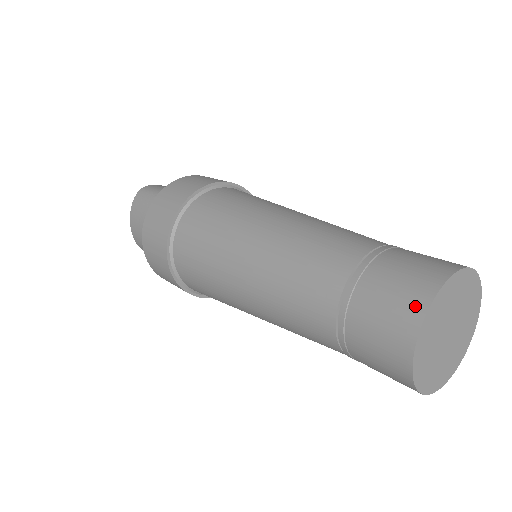
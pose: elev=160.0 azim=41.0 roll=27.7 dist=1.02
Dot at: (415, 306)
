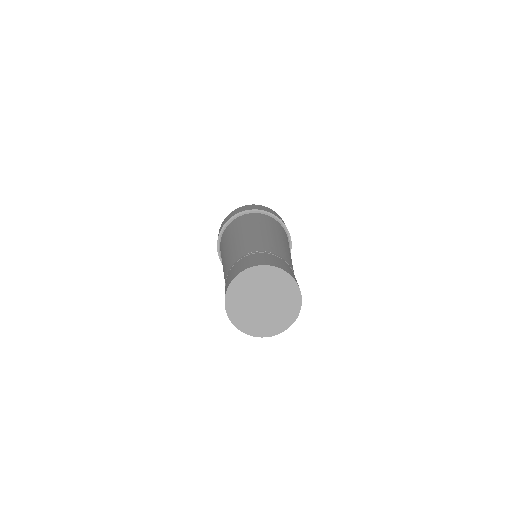
Dot at: (258, 263)
